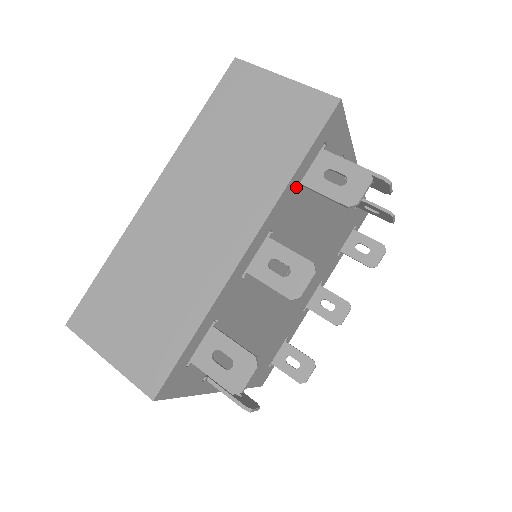
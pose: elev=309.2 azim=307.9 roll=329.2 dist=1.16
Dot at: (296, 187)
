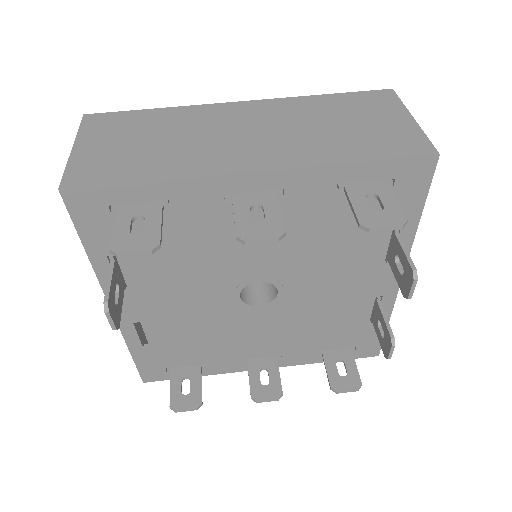
Dot at: (338, 182)
